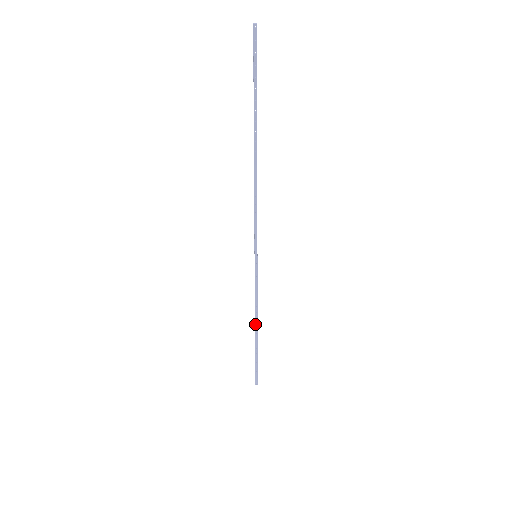
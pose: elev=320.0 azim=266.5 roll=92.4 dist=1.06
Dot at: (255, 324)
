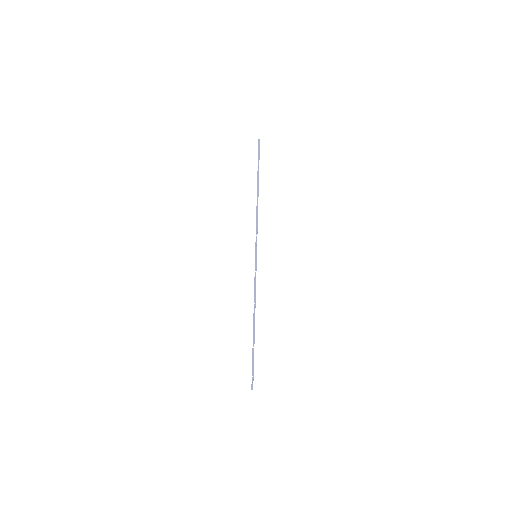
Dot at: (253, 315)
